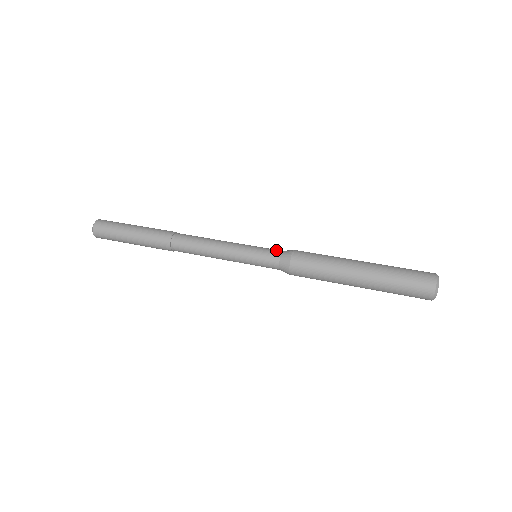
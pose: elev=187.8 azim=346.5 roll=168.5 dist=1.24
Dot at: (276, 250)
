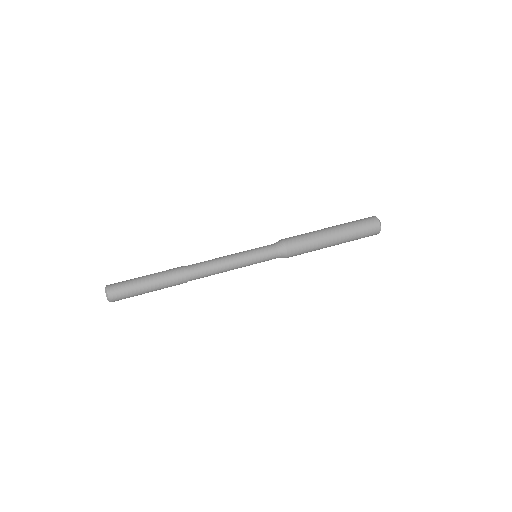
Dot at: occluded
